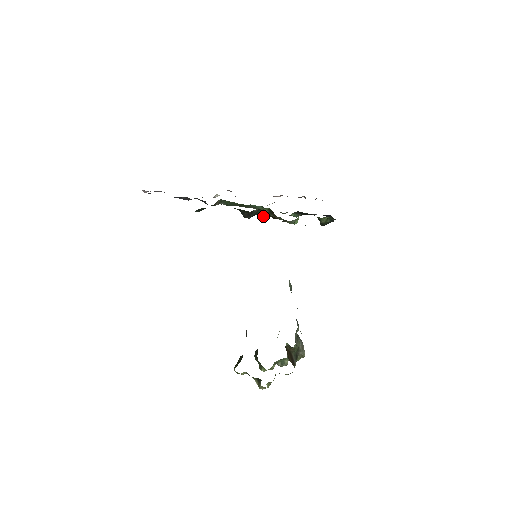
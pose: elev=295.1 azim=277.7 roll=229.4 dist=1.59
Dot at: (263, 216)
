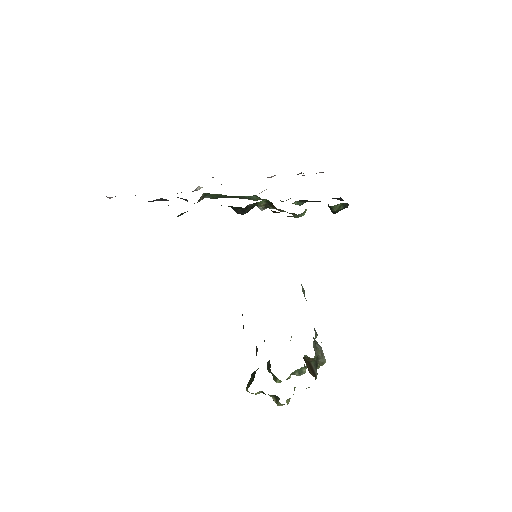
Dot at: (260, 208)
